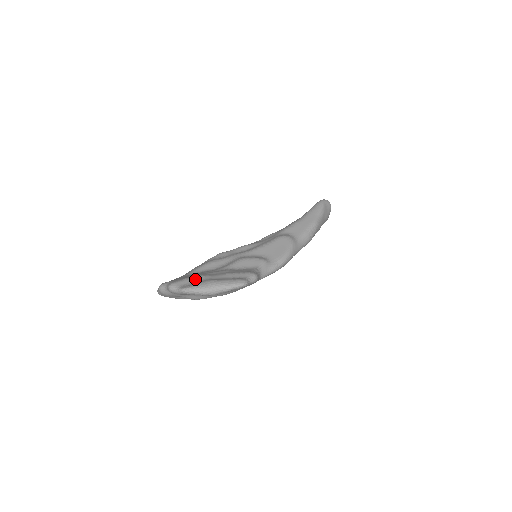
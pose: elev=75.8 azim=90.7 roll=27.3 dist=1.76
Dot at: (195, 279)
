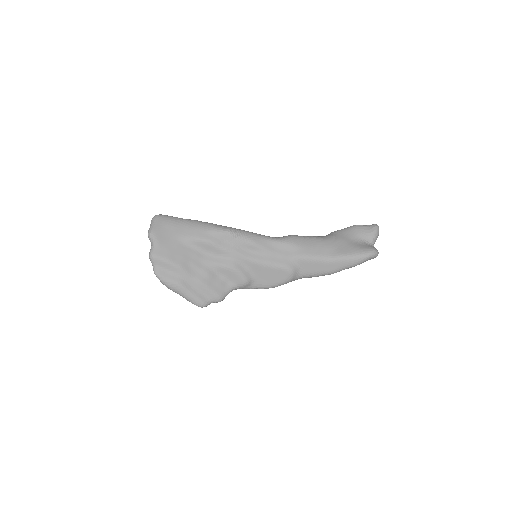
Dot at: (173, 269)
